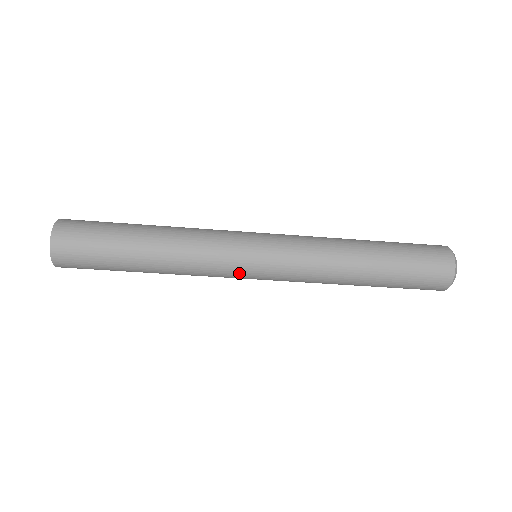
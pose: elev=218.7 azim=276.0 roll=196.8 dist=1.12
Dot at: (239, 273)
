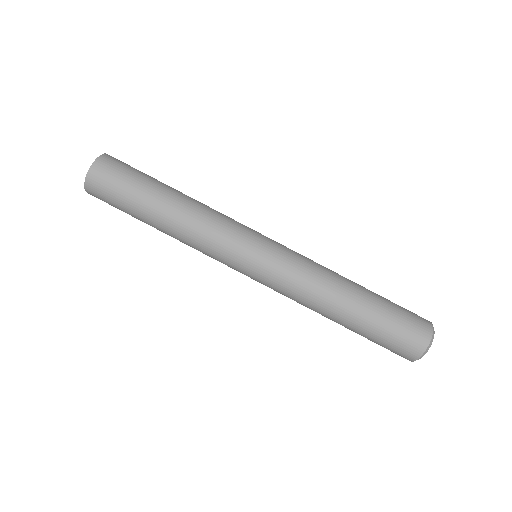
Dot at: (235, 261)
